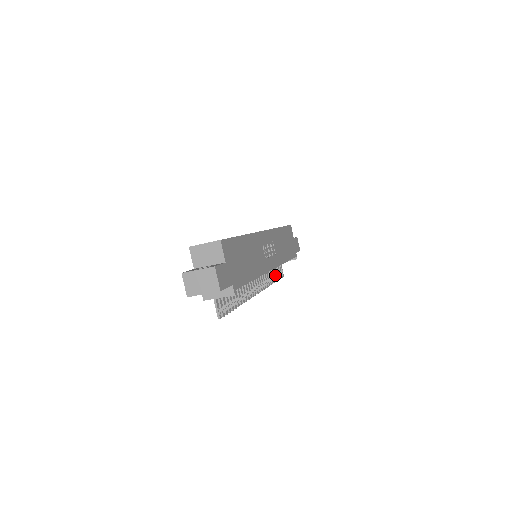
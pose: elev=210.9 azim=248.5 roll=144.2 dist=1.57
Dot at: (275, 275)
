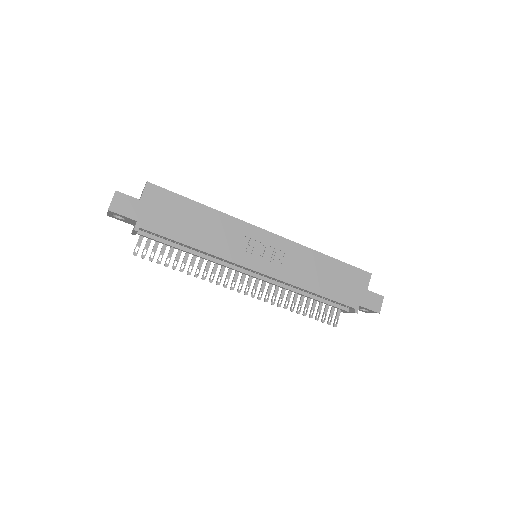
Dot at: occluded
